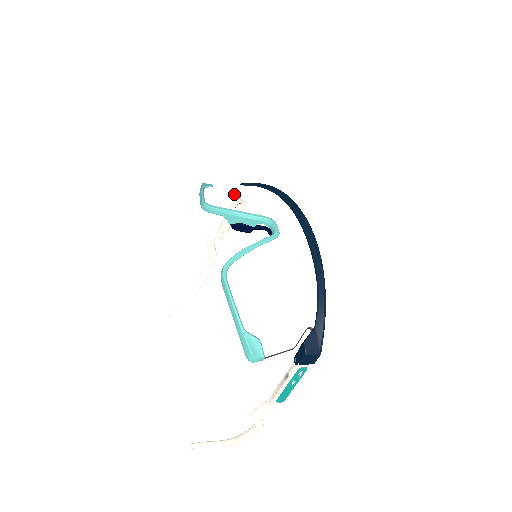
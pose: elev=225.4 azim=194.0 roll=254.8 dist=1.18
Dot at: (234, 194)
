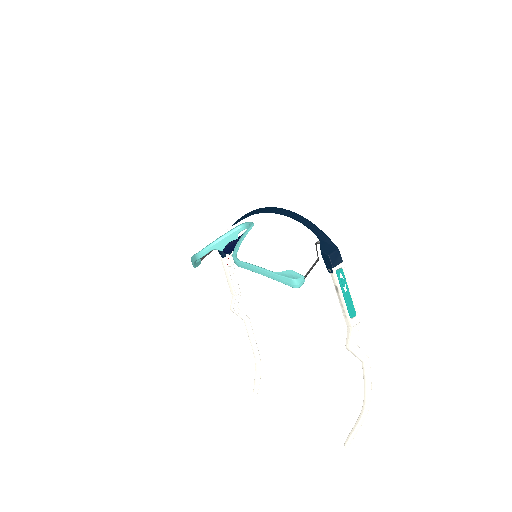
Dot at: occluded
